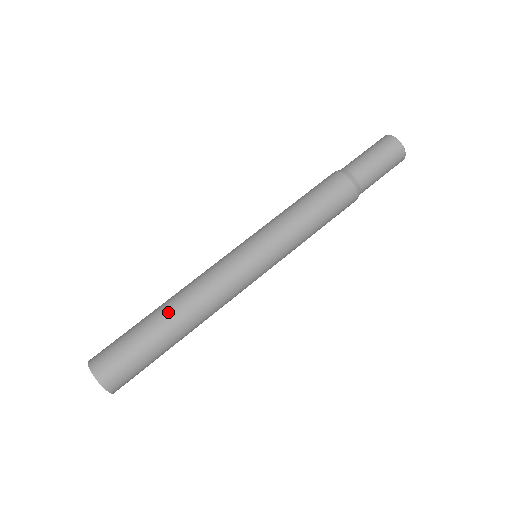
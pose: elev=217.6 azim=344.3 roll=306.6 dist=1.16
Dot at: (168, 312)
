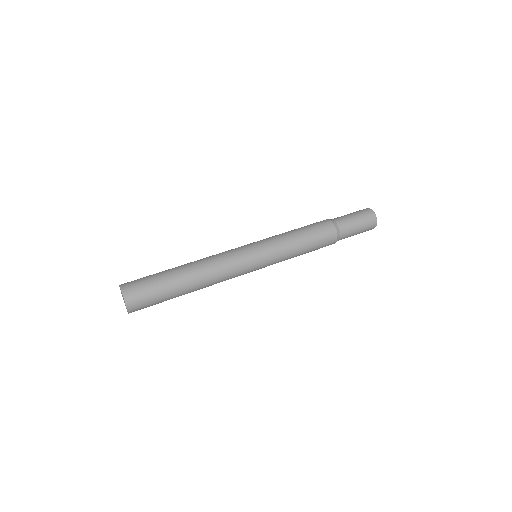
Dot at: (190, 281)
